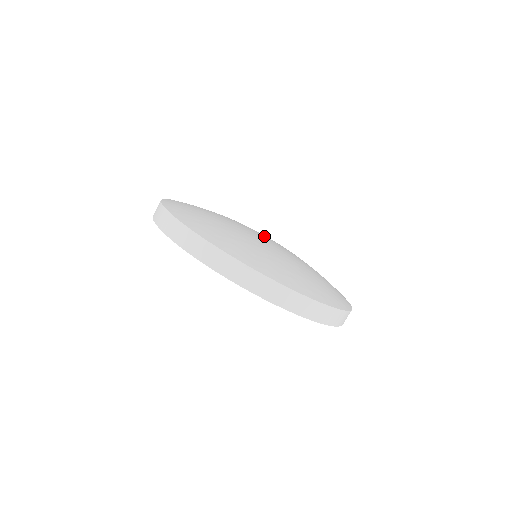
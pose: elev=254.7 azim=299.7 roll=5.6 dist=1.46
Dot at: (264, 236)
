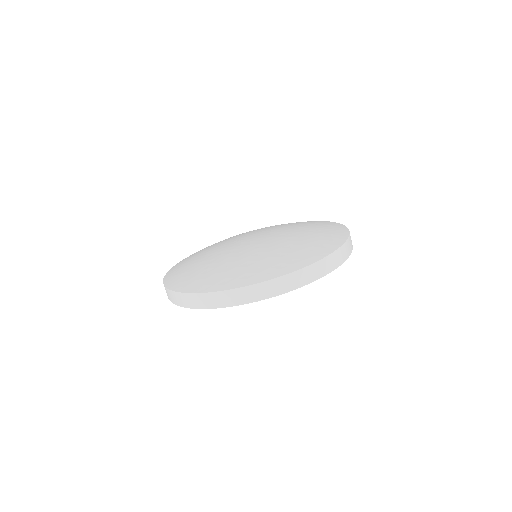
Dot at: (250, 238)
